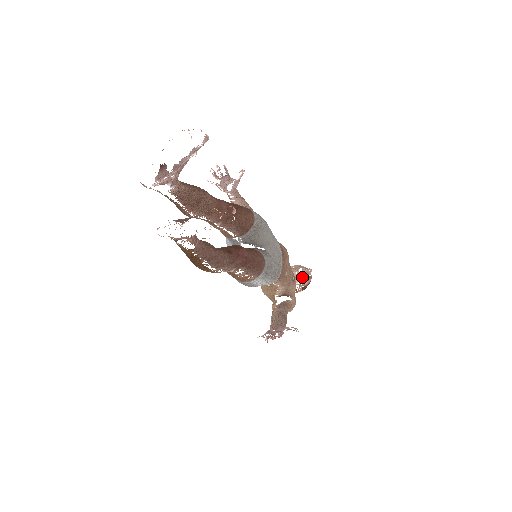
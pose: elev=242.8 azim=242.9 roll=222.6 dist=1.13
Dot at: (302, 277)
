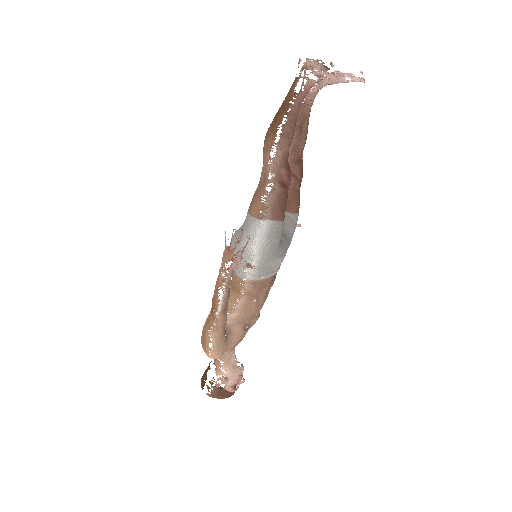
Dot at: (235, 369)
